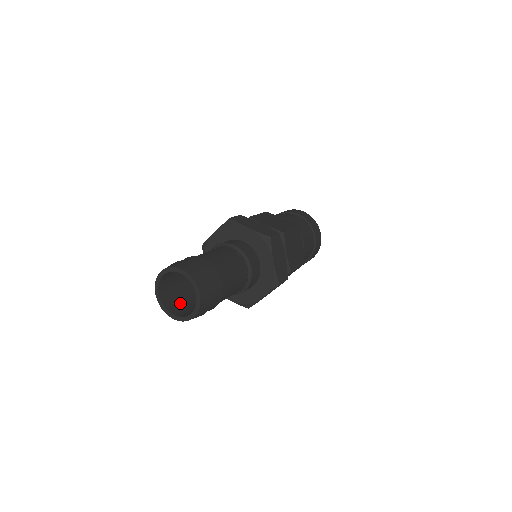
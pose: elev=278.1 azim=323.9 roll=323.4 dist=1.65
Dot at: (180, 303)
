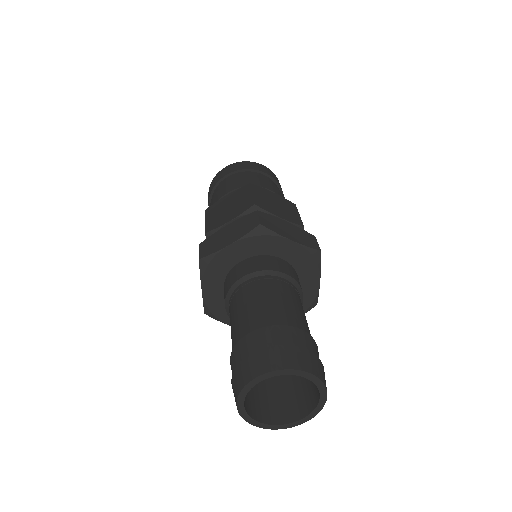
Dot at: (284, 397)
